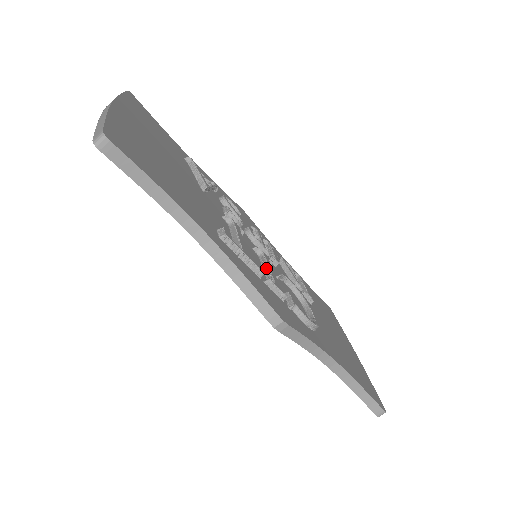
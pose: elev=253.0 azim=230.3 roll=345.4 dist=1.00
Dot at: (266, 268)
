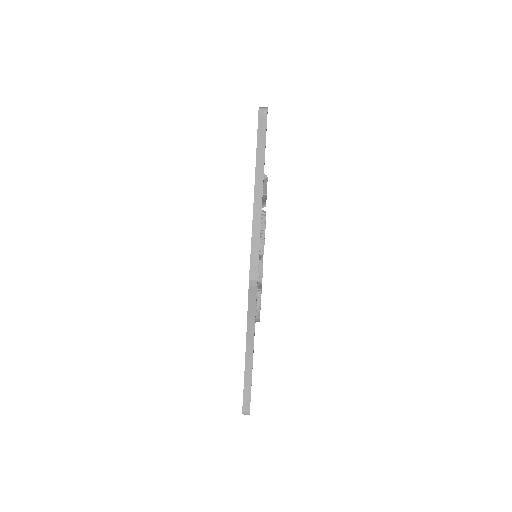
Dot at: occluded
